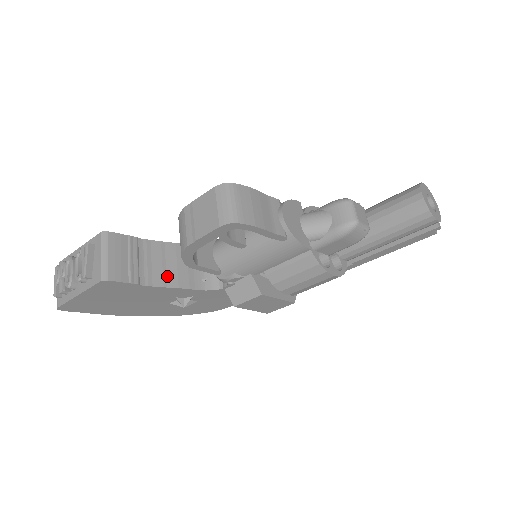
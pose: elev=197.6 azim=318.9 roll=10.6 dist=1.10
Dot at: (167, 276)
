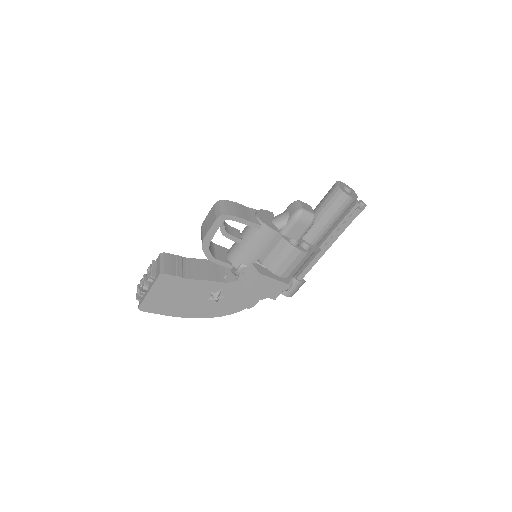
Dot at: (201, 275)
